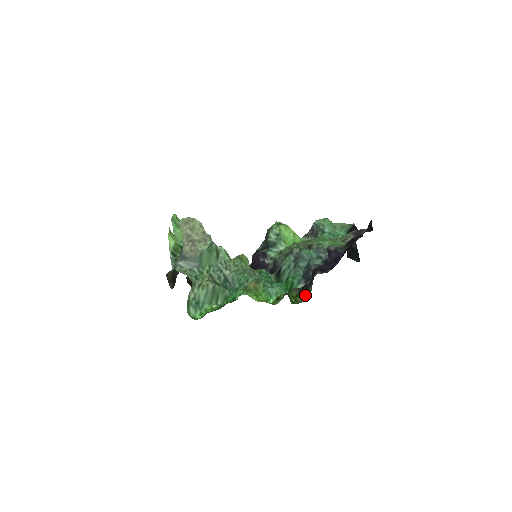
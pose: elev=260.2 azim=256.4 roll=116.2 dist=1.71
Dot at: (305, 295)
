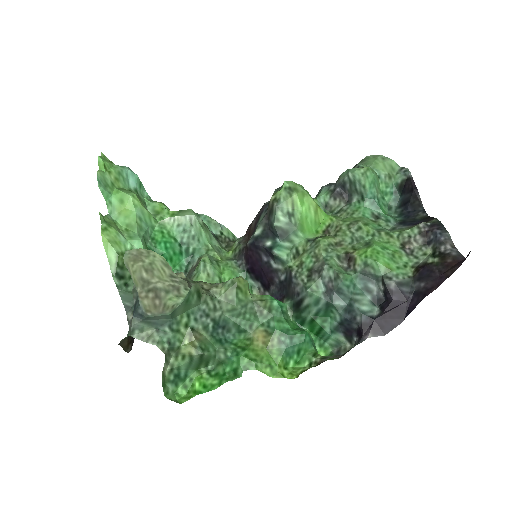
Dot at: occluded
